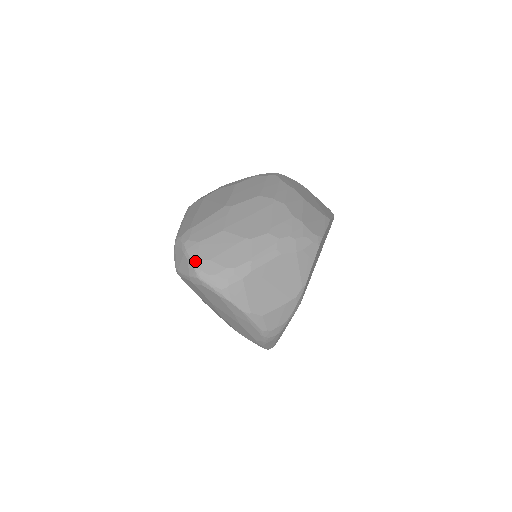
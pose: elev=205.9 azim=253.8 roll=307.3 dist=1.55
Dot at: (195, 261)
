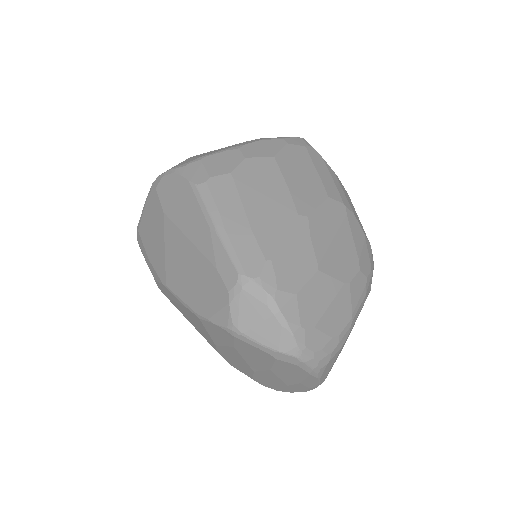
Dot at: (297, 331)
